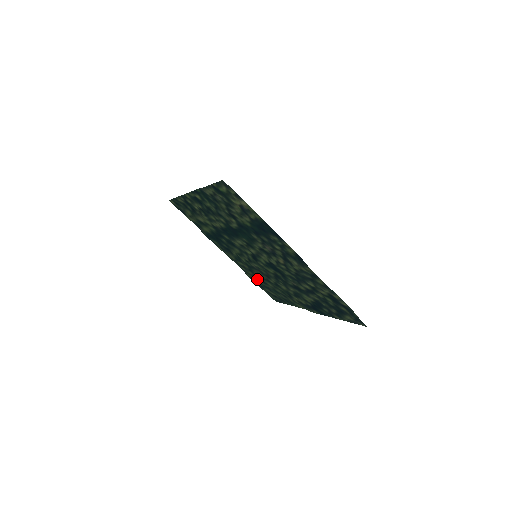
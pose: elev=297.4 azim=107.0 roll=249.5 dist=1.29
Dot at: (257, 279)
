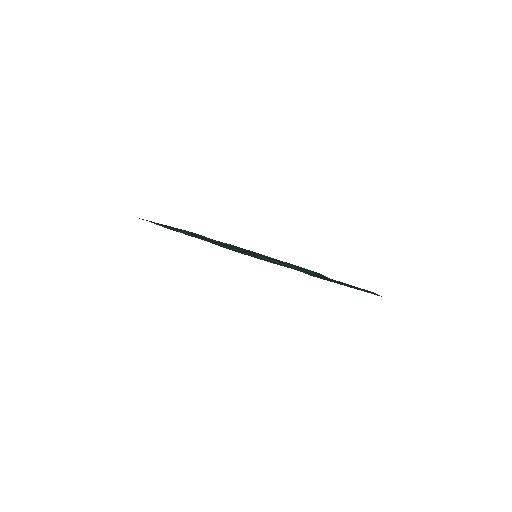
Dot at: occluded
